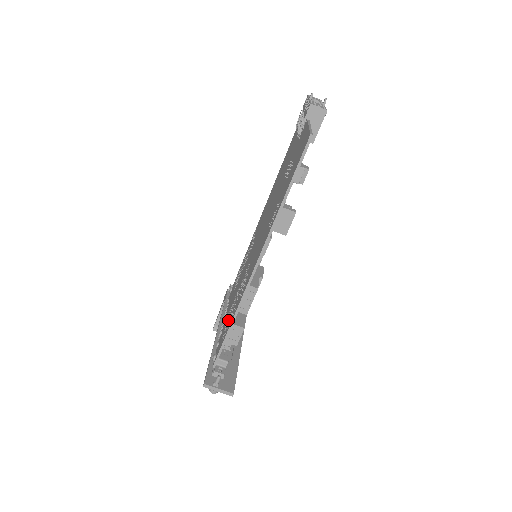
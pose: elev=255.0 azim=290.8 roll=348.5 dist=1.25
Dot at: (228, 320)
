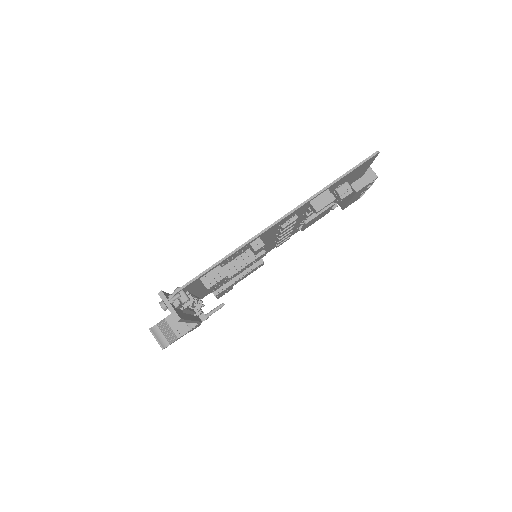
Dot at: occluded
